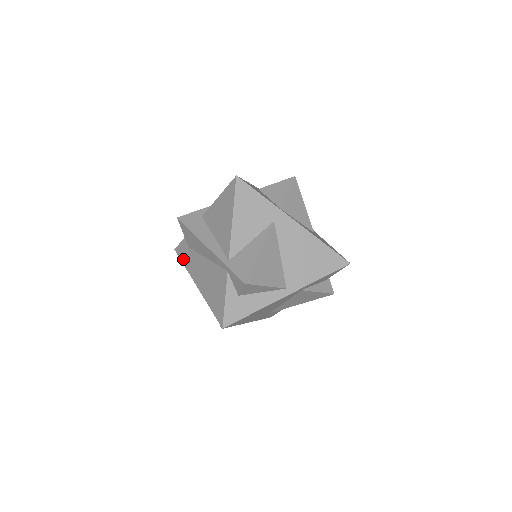
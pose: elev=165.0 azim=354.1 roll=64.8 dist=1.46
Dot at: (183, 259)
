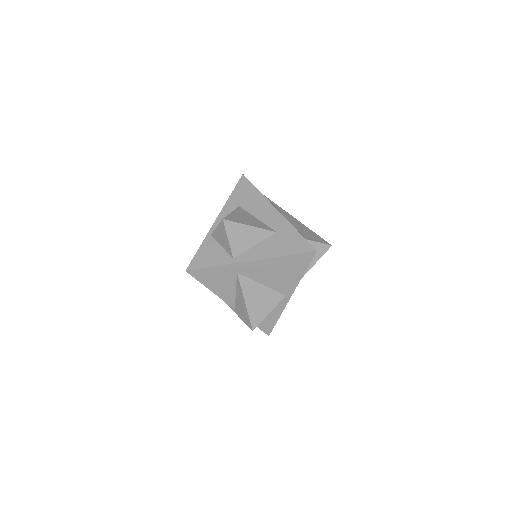
Dot at: occluded
